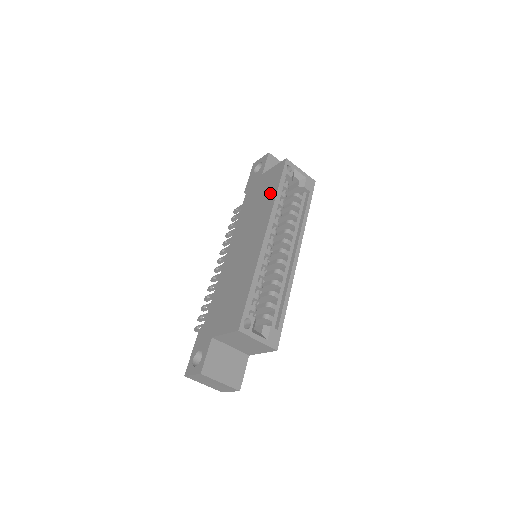
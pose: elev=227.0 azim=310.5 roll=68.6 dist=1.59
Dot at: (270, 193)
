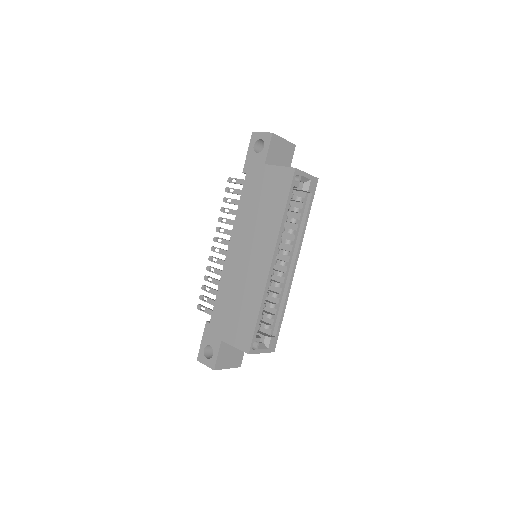
Dot at: (276, 207)
